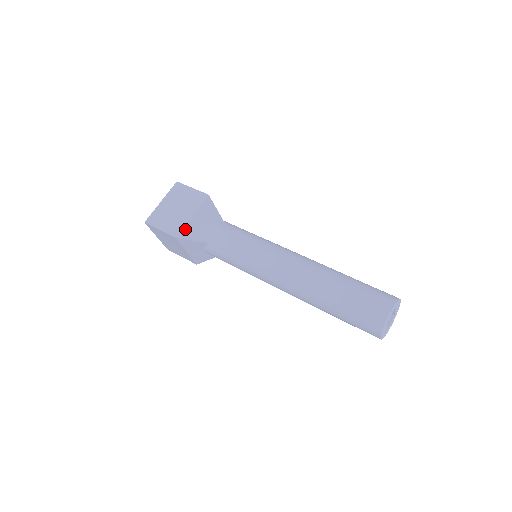
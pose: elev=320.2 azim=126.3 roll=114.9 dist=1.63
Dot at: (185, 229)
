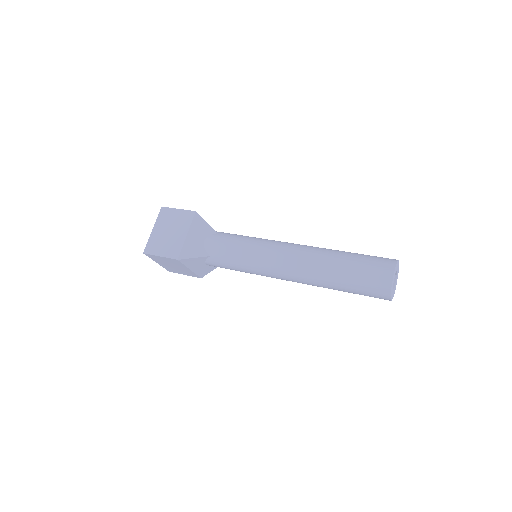
Dot at: (184, 249)
